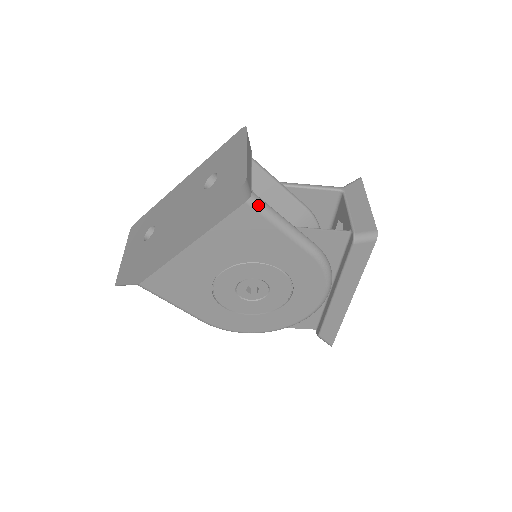
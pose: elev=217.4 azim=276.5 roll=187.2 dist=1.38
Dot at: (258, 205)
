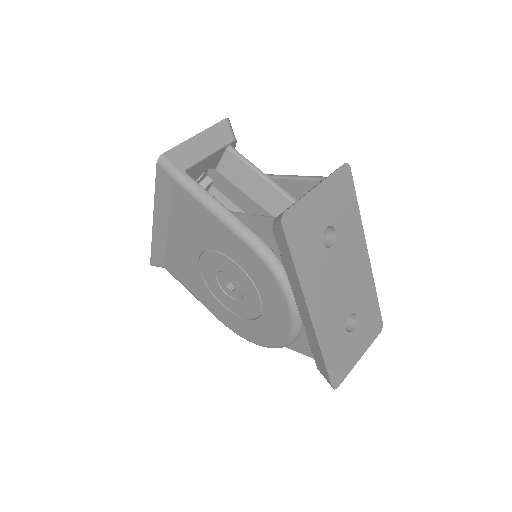
Dot at: (184, 183)
